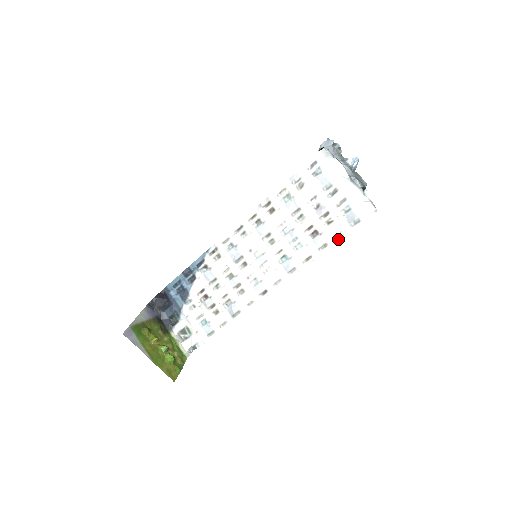
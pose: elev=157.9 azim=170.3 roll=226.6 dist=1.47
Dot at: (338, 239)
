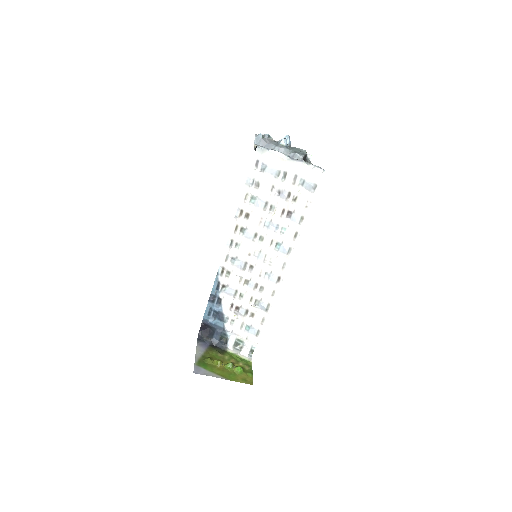
Dot at: (309, 208)
